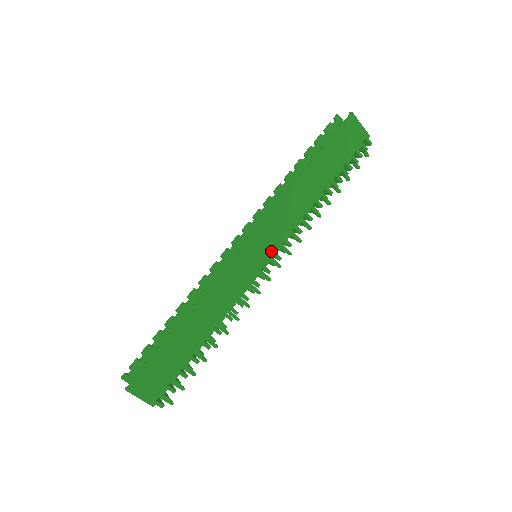
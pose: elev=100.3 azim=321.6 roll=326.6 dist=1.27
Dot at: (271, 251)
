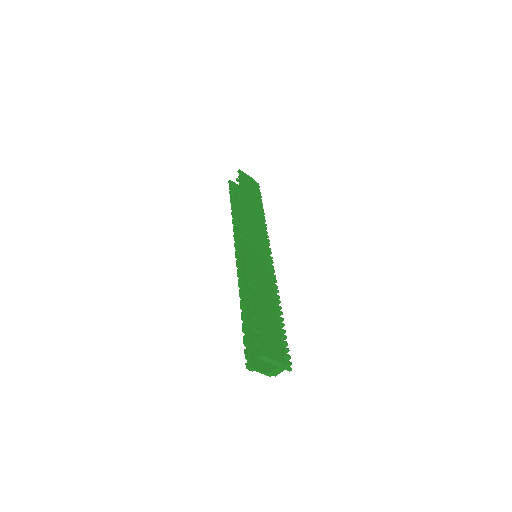
Dot at: (263, 245)
